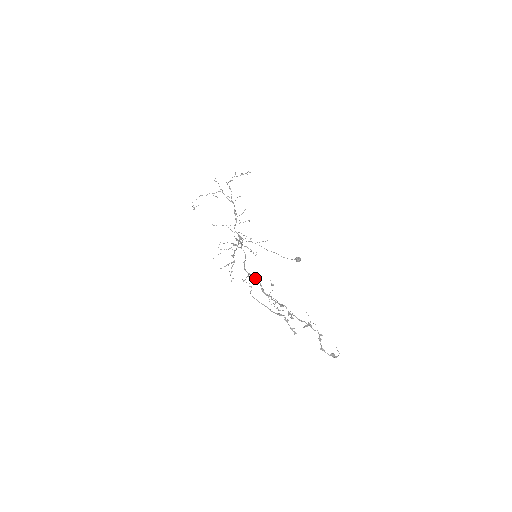
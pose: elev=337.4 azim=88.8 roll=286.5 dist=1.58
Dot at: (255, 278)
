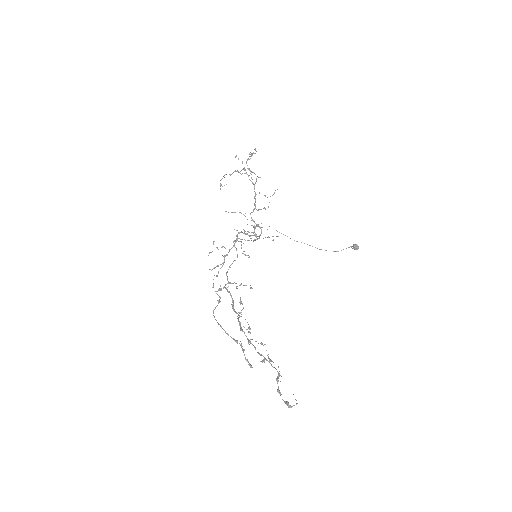
Dot at: (243, 285)
